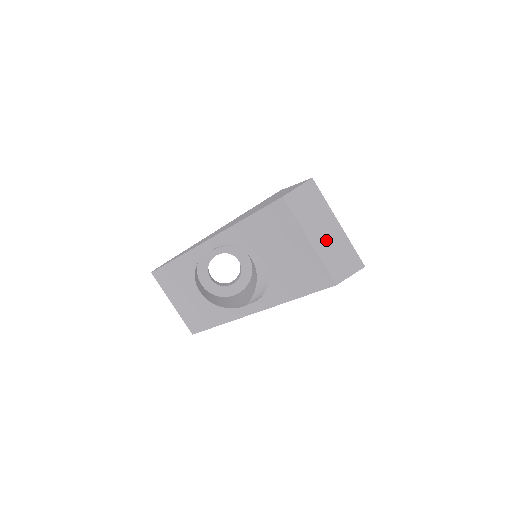
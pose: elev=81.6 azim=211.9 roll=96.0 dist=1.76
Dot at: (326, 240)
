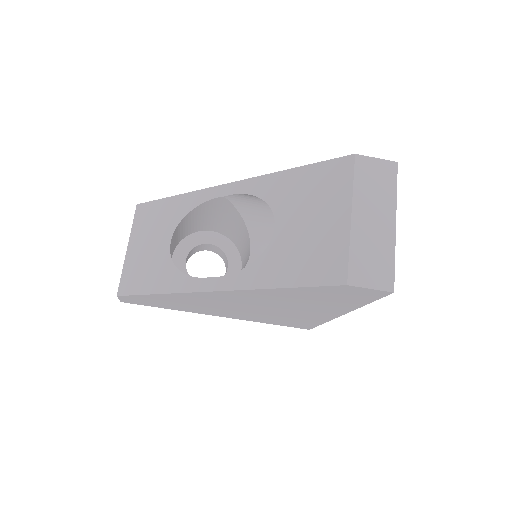
Dot at: (370, 229)
